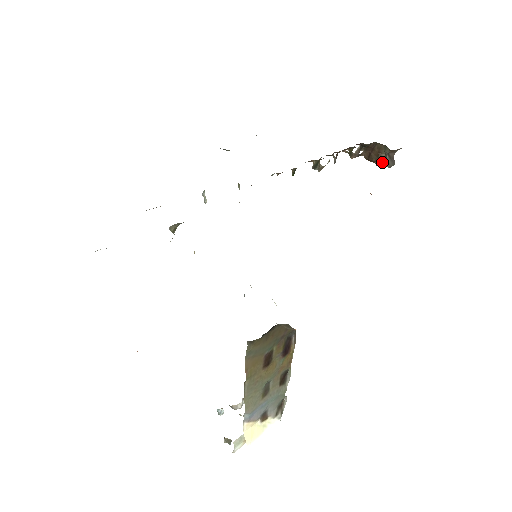
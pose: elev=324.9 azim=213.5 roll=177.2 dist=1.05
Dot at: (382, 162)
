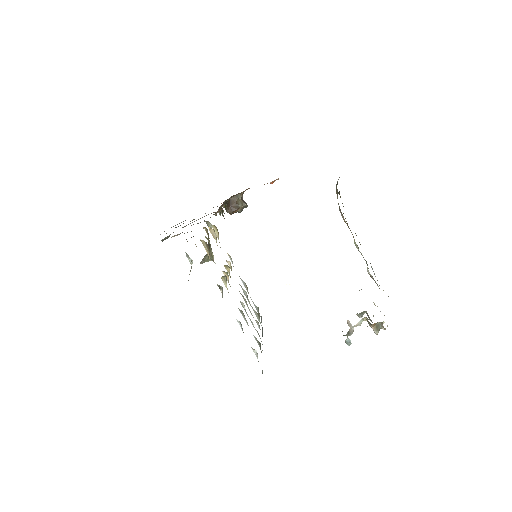
Dot at: (242, 206)
